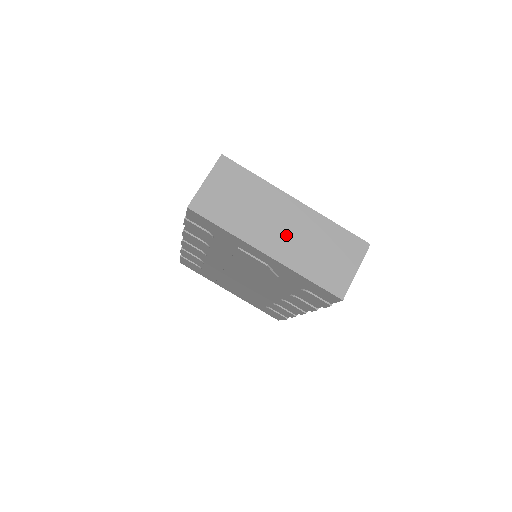
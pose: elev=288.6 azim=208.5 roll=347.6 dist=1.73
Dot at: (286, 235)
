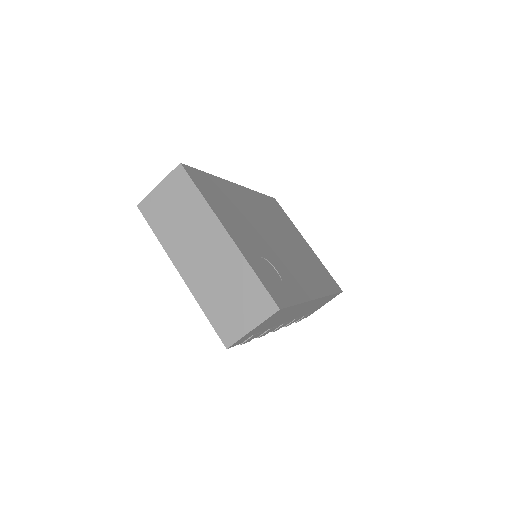
Dot at: (203, 263)
